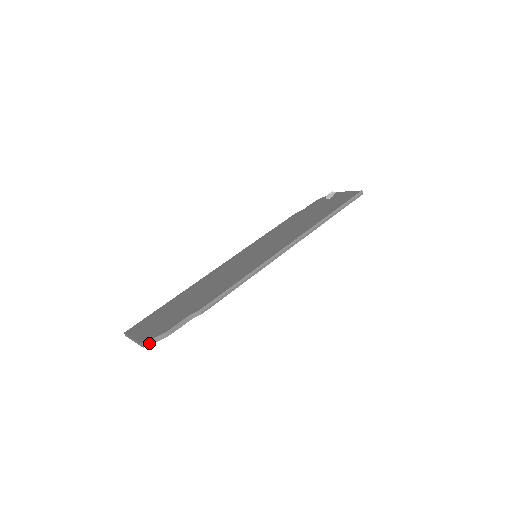
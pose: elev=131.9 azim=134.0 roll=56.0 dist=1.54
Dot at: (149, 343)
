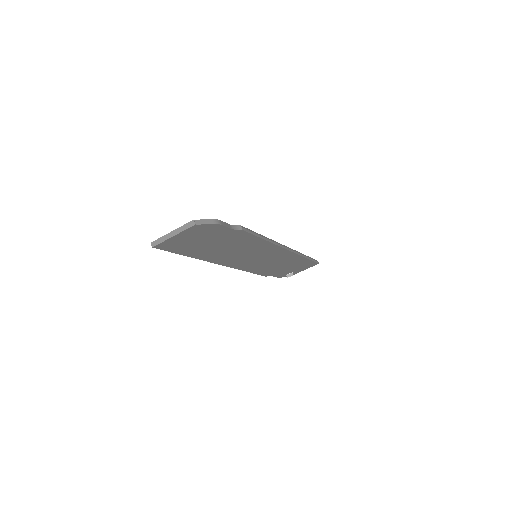
Dot at: (201, 222)
